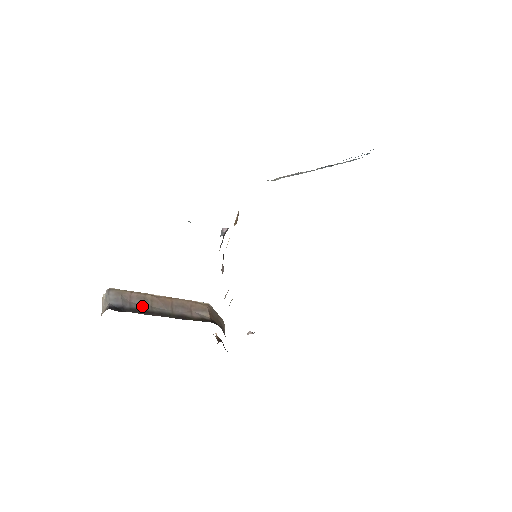
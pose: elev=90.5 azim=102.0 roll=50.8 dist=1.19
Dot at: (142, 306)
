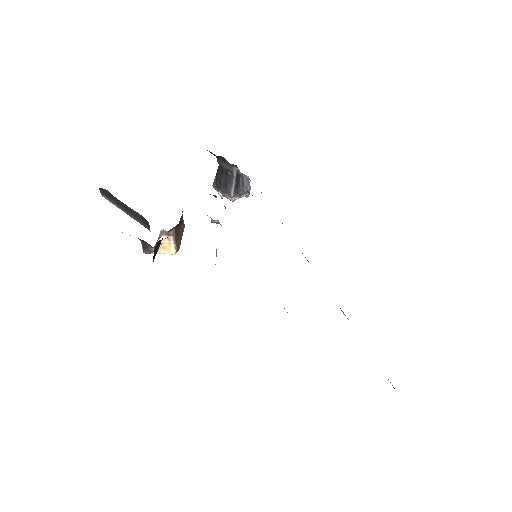
Dot at: occluded
